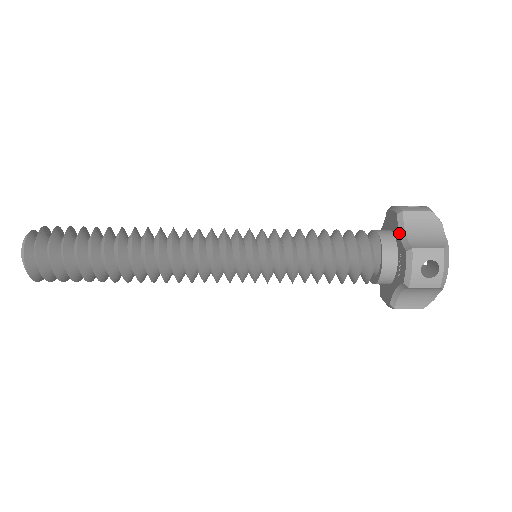
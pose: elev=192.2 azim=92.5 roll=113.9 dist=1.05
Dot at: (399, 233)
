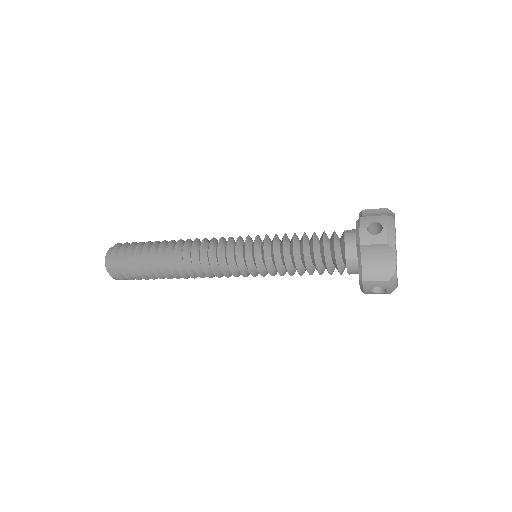
Dot at: occluded
